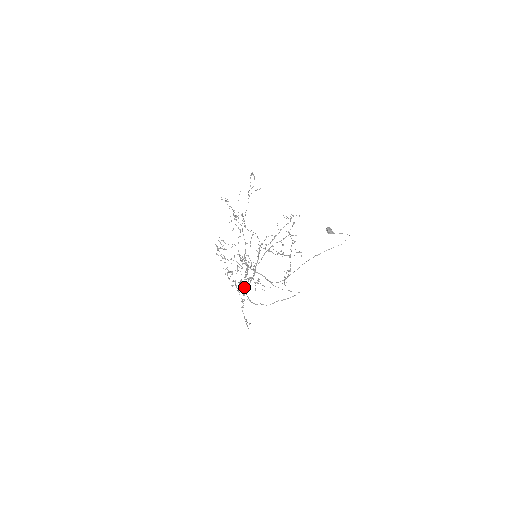
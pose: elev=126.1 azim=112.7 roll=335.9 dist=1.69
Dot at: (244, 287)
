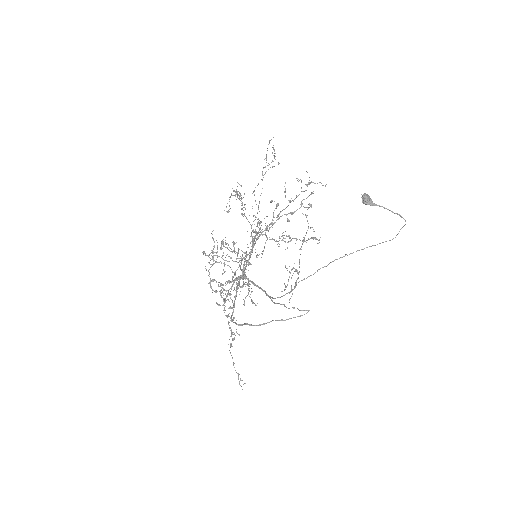
Dot at: (226, 295)
